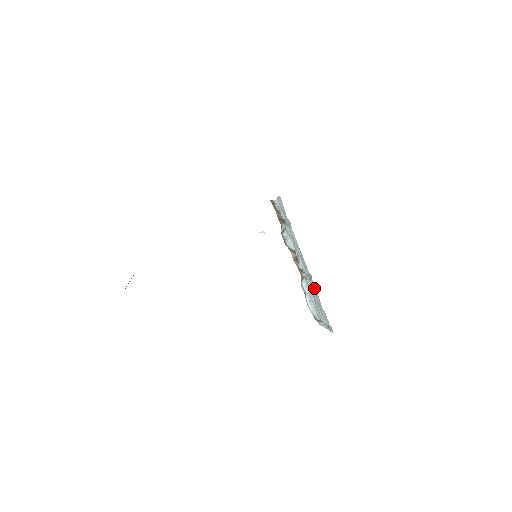
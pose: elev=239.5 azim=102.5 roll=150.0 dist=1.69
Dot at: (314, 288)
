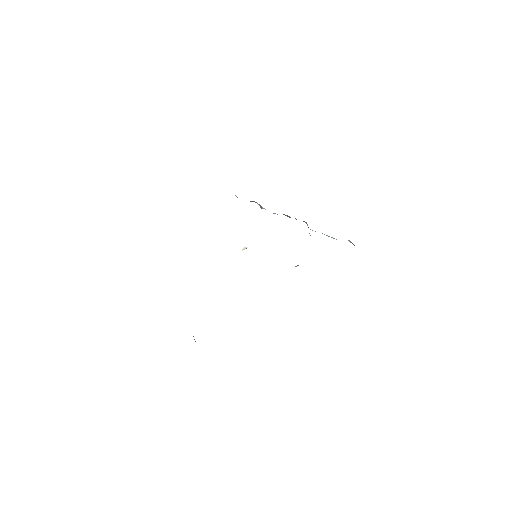
Dot at: occluded
